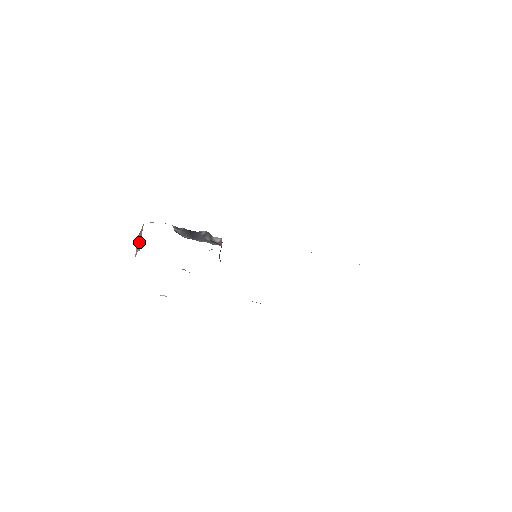
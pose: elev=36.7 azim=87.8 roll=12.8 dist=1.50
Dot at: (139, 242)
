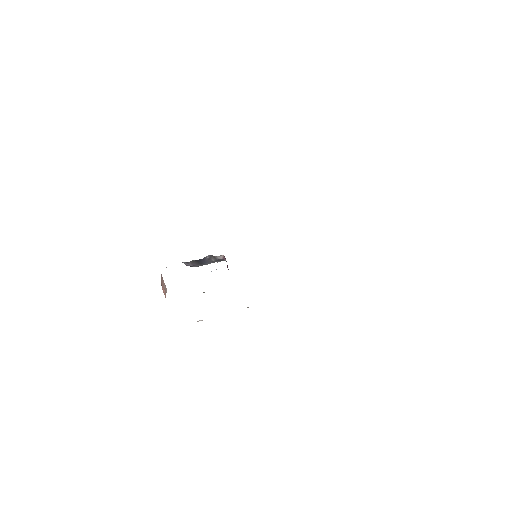
Dot at: (164, 286)
